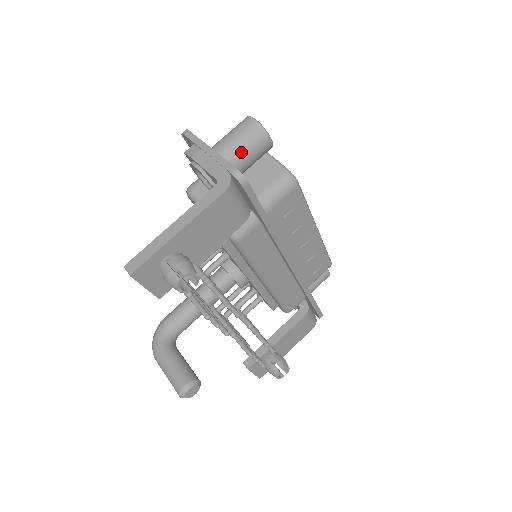
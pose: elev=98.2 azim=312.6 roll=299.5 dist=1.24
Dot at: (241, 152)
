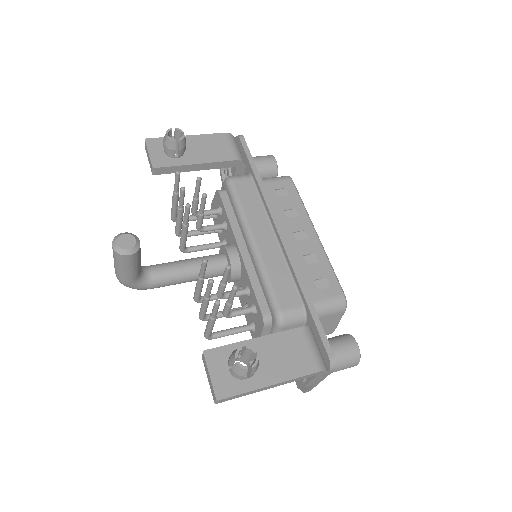
Dot at: (252, 157)
